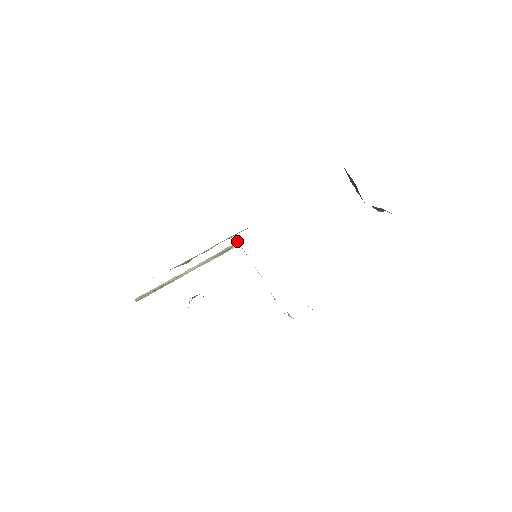
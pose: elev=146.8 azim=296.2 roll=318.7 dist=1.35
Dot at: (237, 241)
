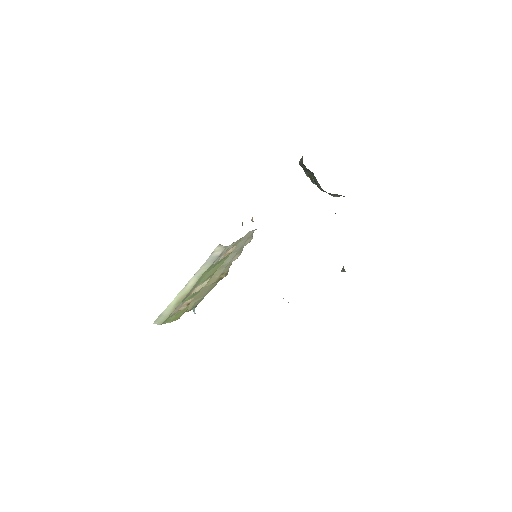
Dot at: occluded
